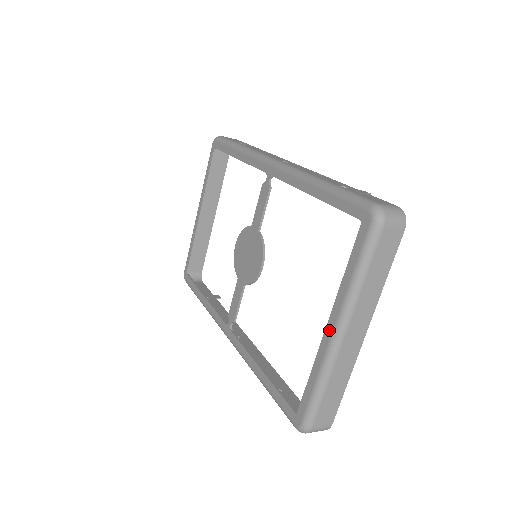
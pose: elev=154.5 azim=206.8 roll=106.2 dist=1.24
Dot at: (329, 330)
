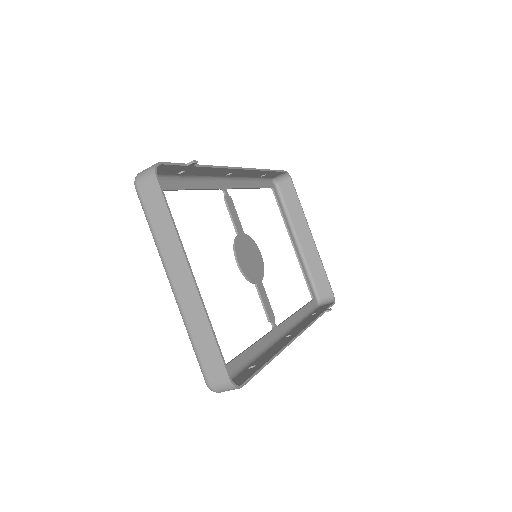
Dot at: occluded
